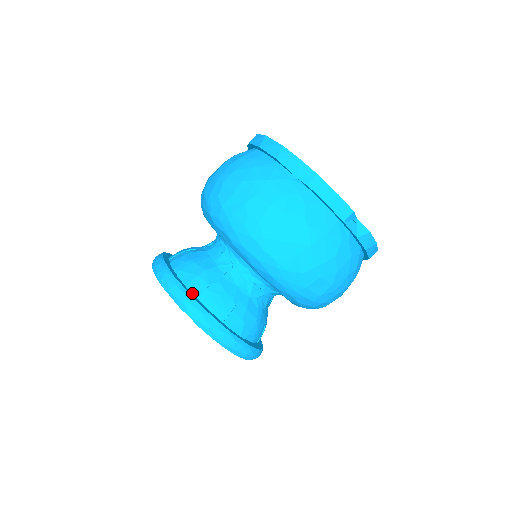
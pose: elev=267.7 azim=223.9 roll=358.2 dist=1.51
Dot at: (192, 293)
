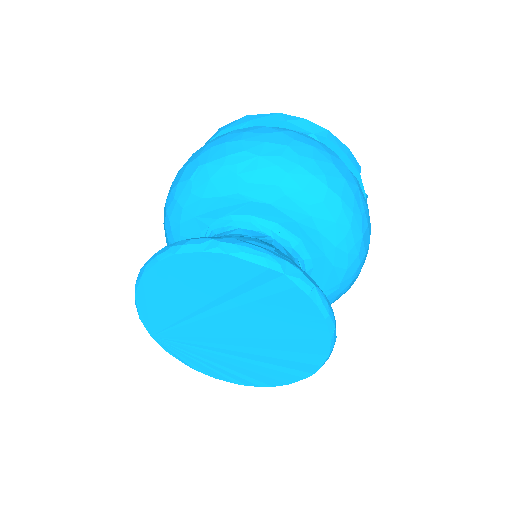
Dot at: occluded
